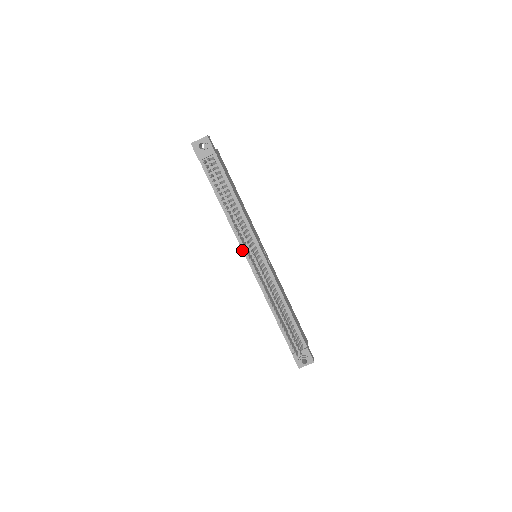
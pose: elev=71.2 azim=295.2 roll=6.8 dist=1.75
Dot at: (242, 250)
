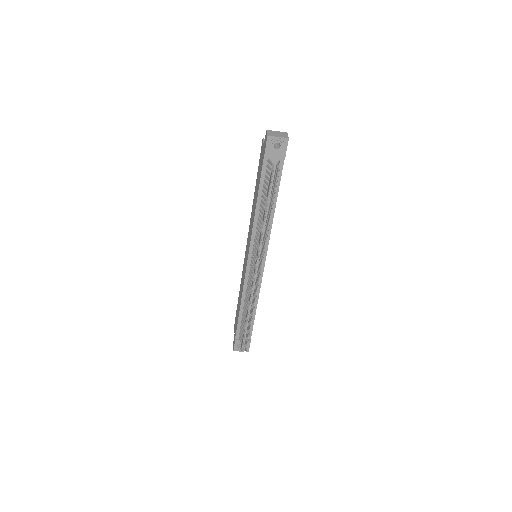
Dot at: (249, 249)
